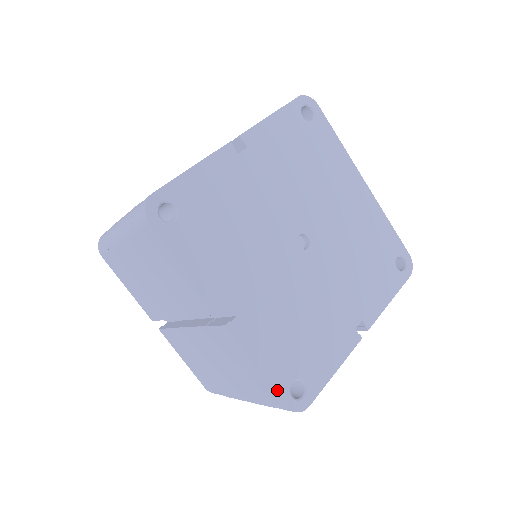
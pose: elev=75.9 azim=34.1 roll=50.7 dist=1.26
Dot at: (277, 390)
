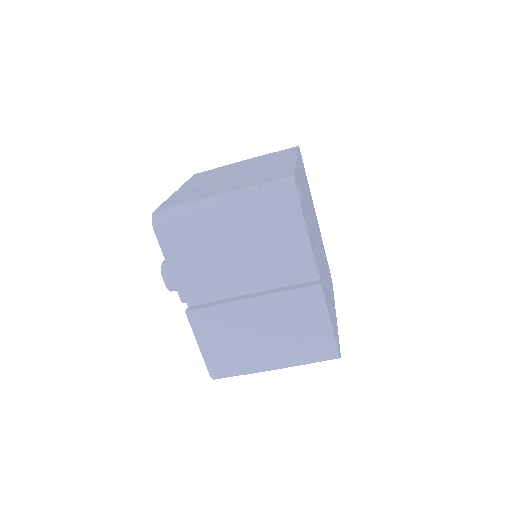
Dot at: (335, 339)
